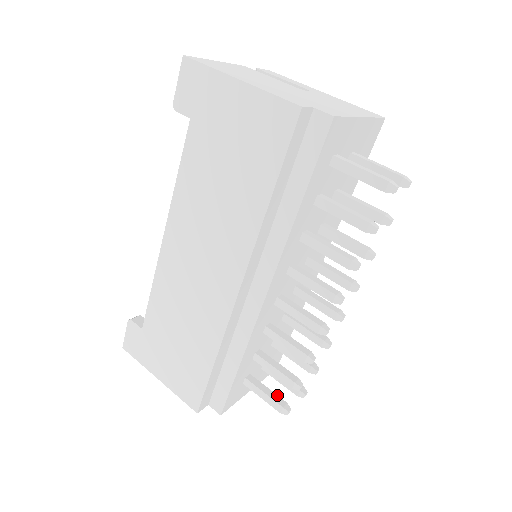
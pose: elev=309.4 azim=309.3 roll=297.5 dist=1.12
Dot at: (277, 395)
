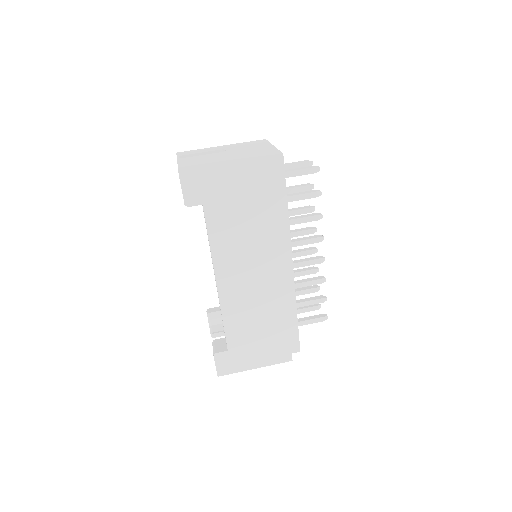
Dot at: (315, 315)
